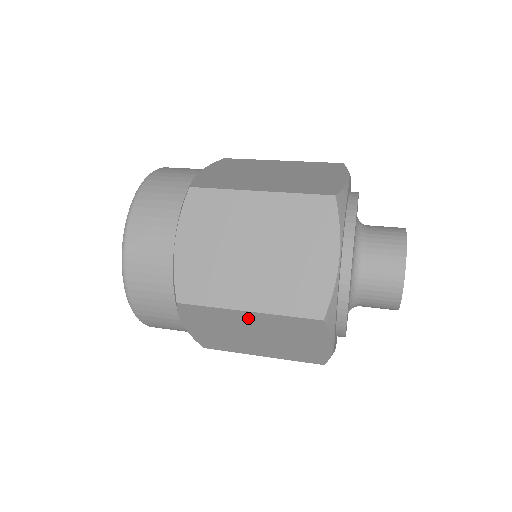
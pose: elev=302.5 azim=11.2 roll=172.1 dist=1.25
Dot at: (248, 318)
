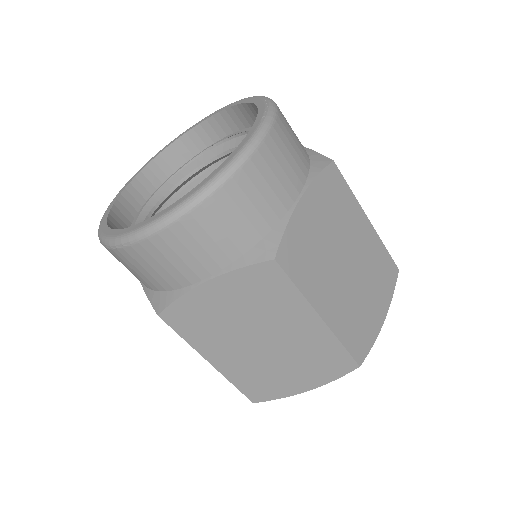
Dot at: occluded
